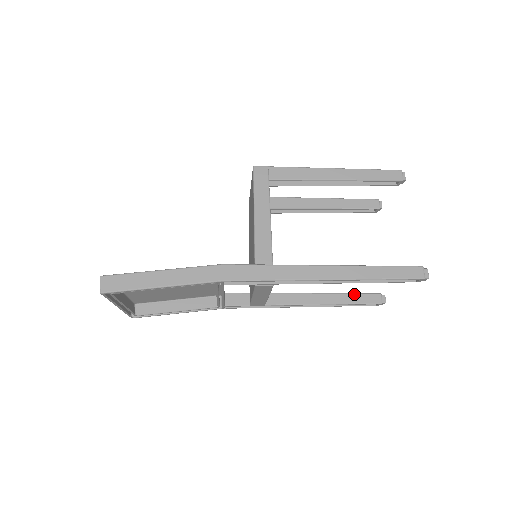
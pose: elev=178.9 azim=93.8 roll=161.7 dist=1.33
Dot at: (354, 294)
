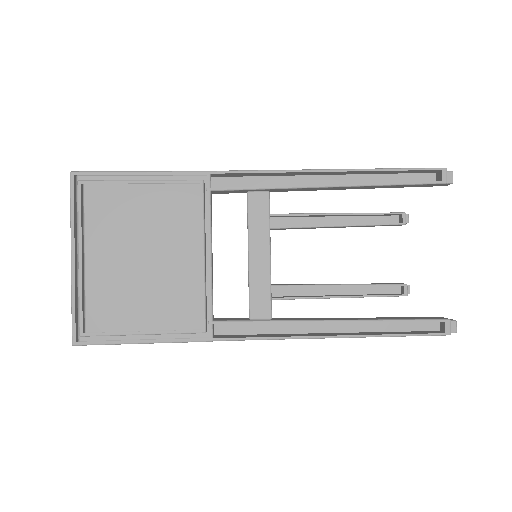
Dot at: (403, 317)
